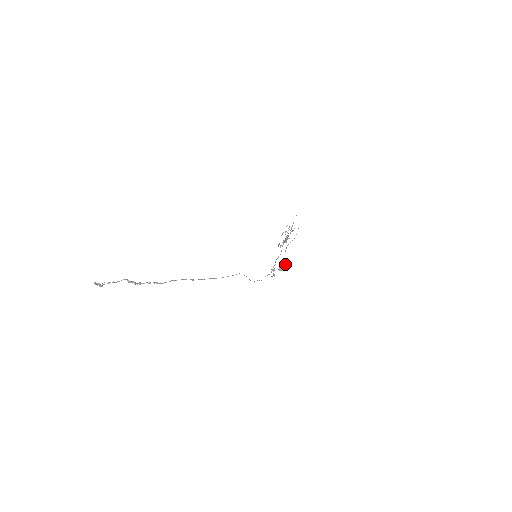
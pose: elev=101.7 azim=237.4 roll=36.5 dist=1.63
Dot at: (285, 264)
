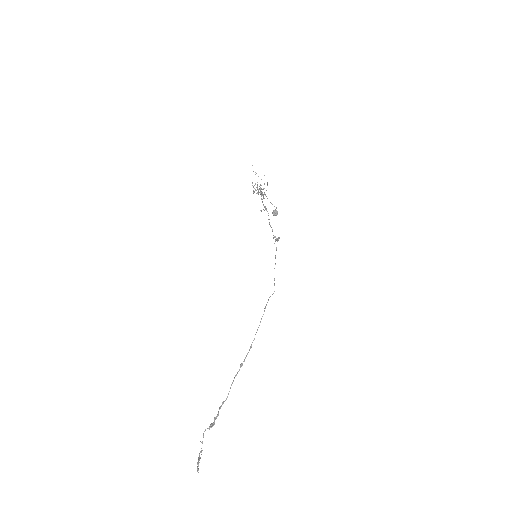
Dot at: (276, 207)
